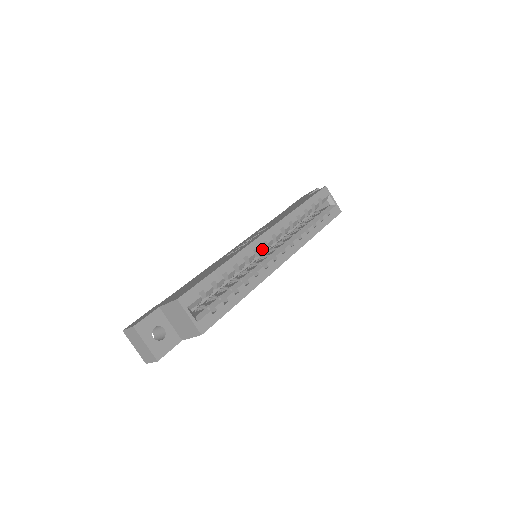
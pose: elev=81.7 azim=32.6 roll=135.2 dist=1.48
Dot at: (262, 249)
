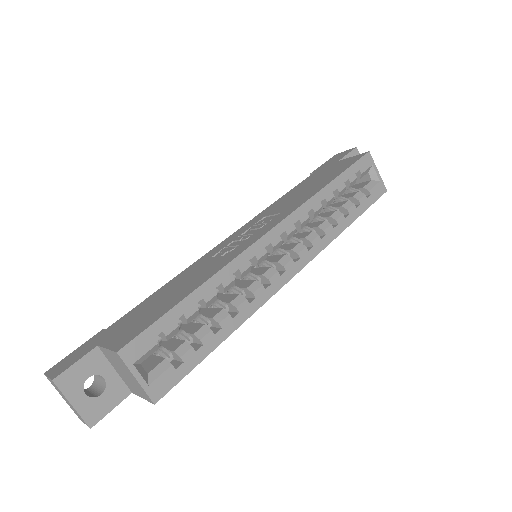
Dot at: (264, 256)
